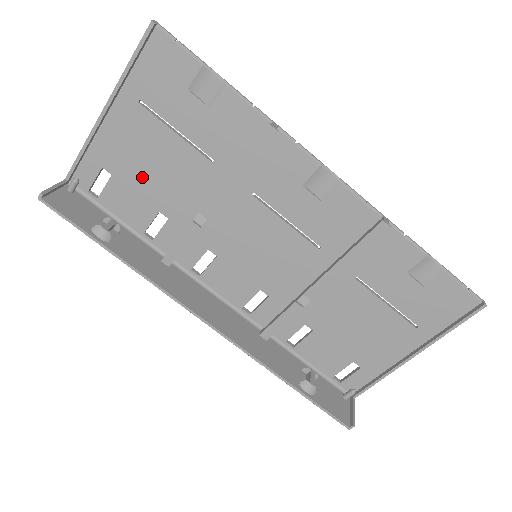
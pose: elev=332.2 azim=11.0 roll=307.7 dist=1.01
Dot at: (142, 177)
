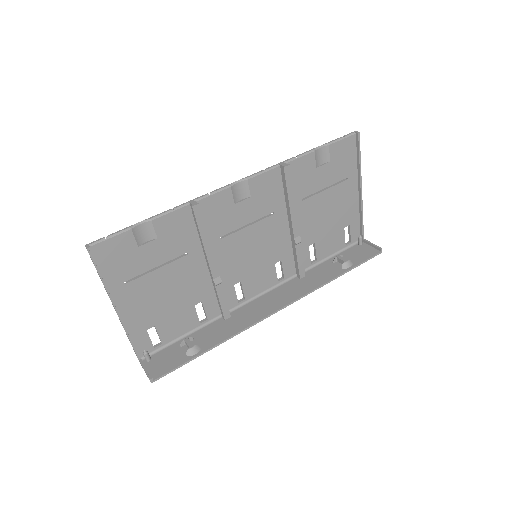
Dot at: (168, 306)
